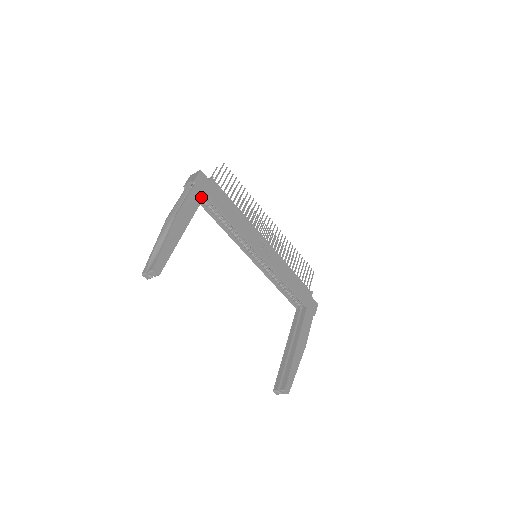
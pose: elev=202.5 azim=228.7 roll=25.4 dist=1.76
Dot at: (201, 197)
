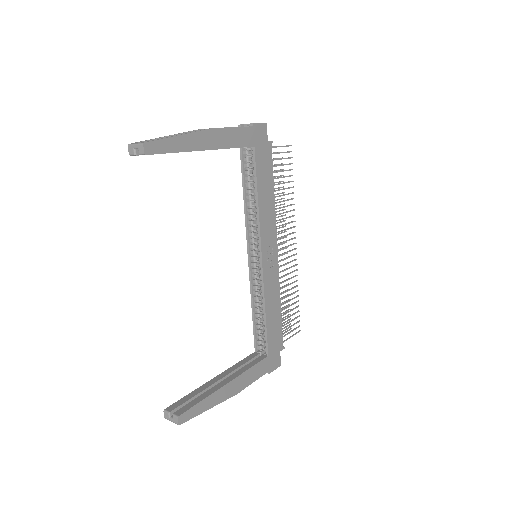
Dot at: (248, 143)
